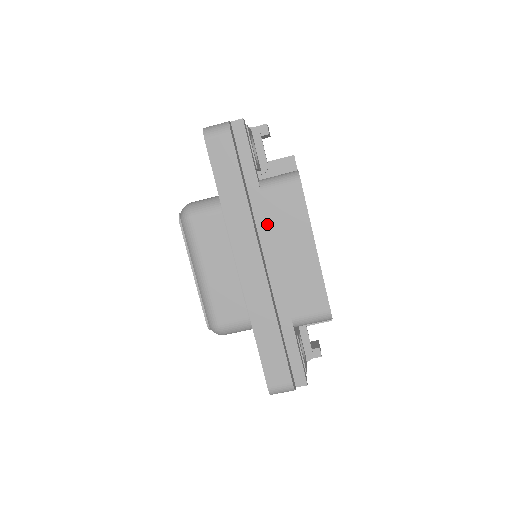
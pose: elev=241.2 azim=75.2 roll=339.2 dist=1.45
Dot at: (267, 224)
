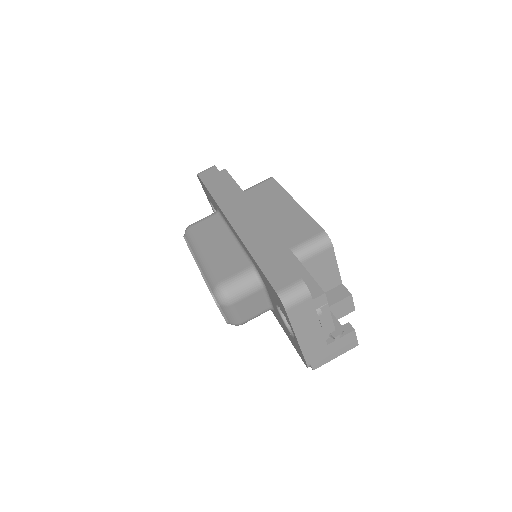
Dot at: (252, 204)
